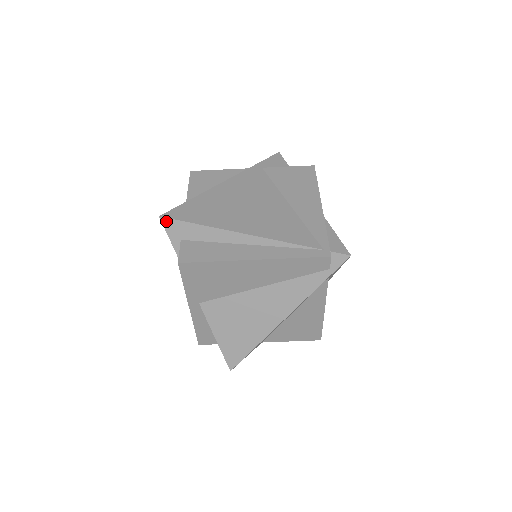
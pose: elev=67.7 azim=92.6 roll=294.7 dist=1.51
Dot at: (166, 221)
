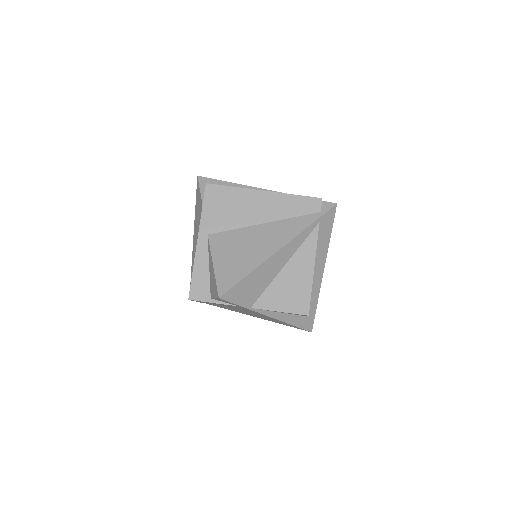
Dot at: (202, 179)
